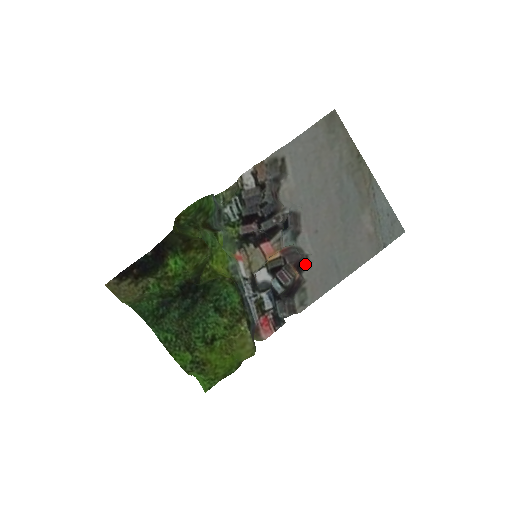
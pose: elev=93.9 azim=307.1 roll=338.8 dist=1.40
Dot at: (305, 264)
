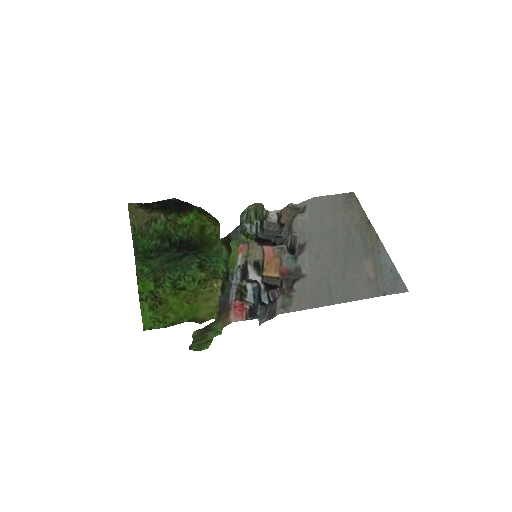
Dot at: (299, 278)
